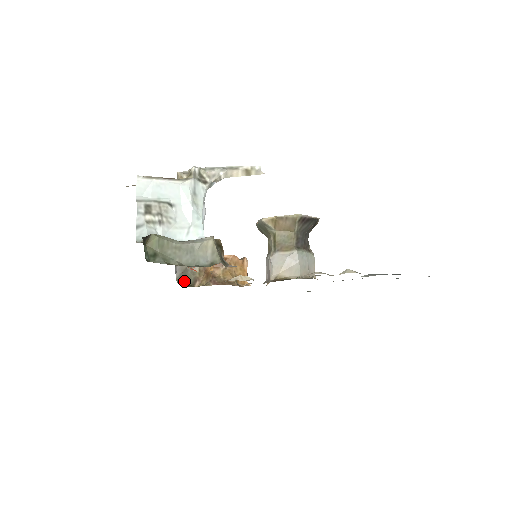
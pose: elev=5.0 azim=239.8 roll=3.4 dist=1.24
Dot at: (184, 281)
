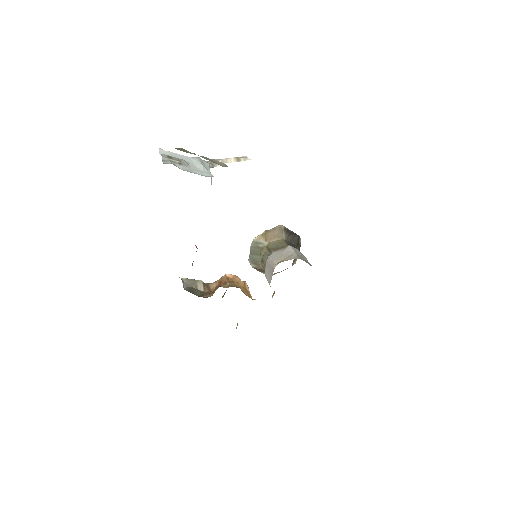
Dot at: (192, 293)
